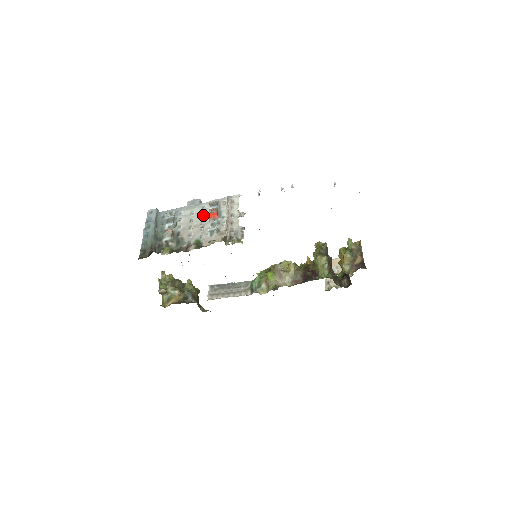
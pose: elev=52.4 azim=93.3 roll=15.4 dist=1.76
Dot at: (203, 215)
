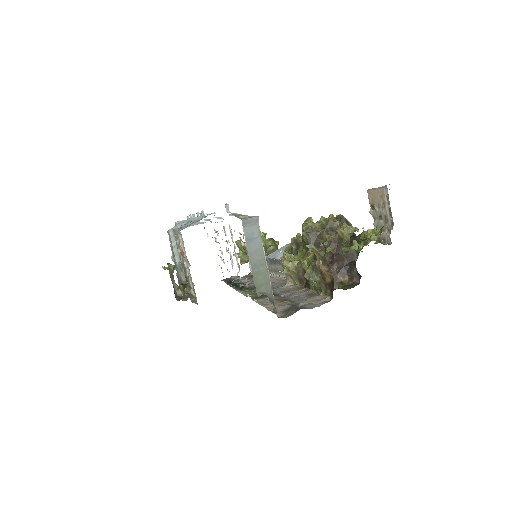
Dot at: occluded
